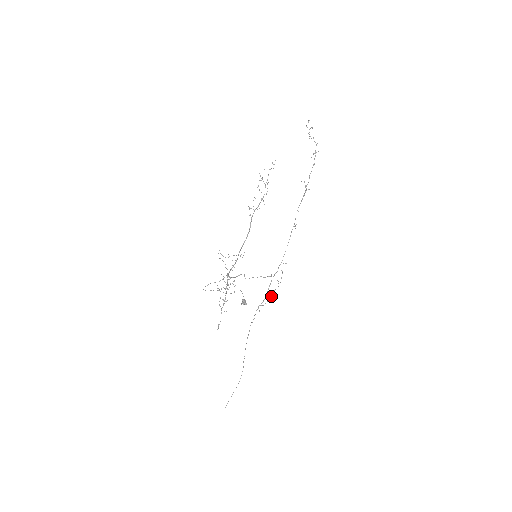
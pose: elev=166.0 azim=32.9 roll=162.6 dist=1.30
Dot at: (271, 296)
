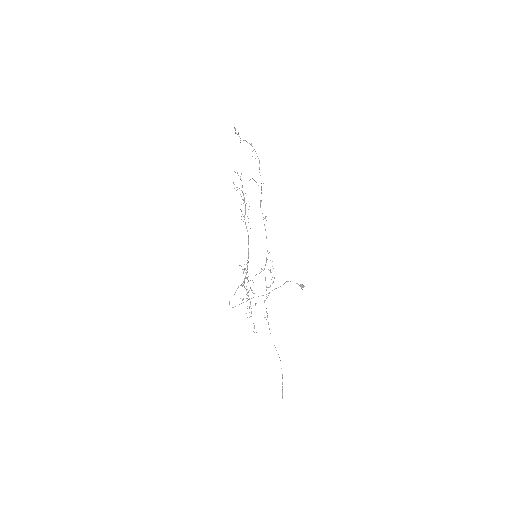
Dot at: (270, 286)
